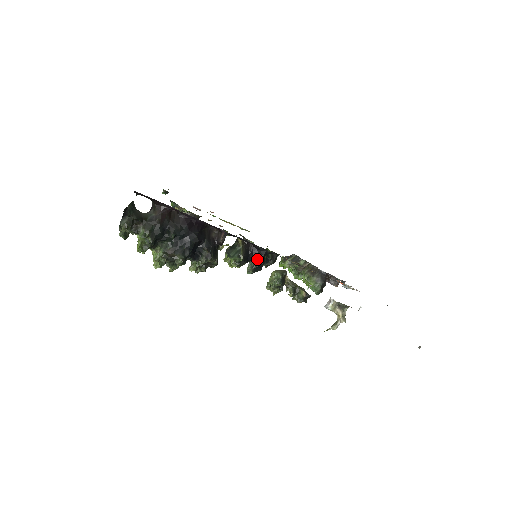
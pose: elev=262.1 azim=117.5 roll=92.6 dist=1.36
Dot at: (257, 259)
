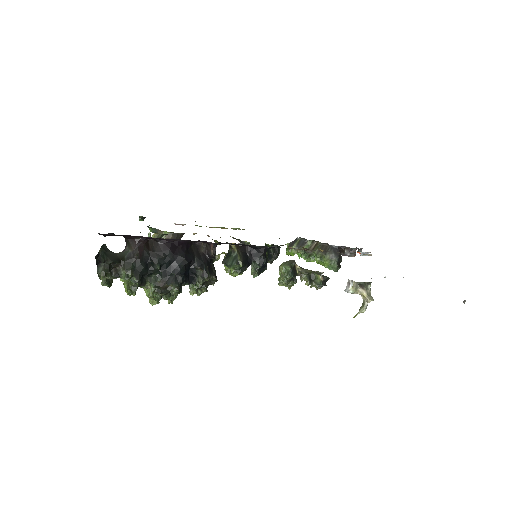
Dot at: (258, 259)
